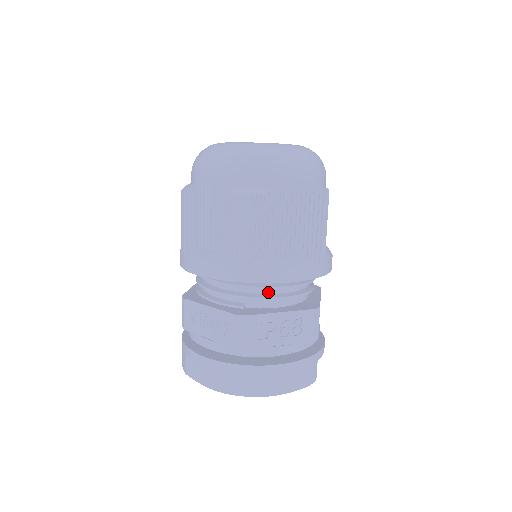
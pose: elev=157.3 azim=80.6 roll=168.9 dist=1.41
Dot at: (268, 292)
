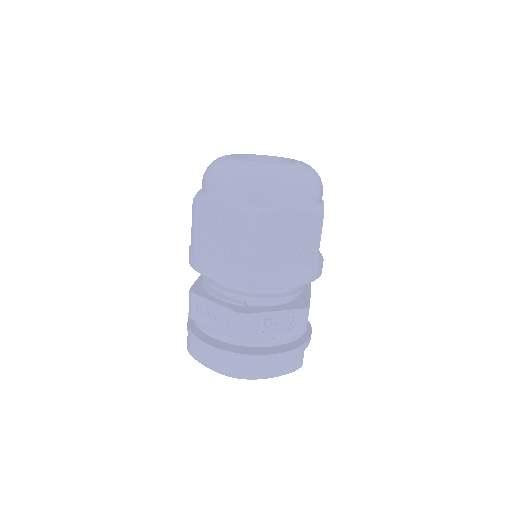
Dot at: (266, 293)
